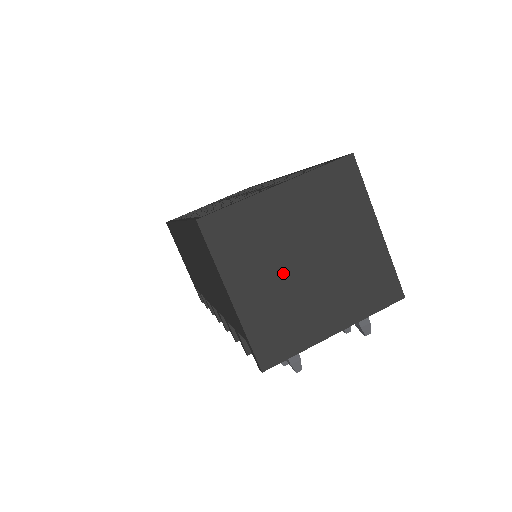
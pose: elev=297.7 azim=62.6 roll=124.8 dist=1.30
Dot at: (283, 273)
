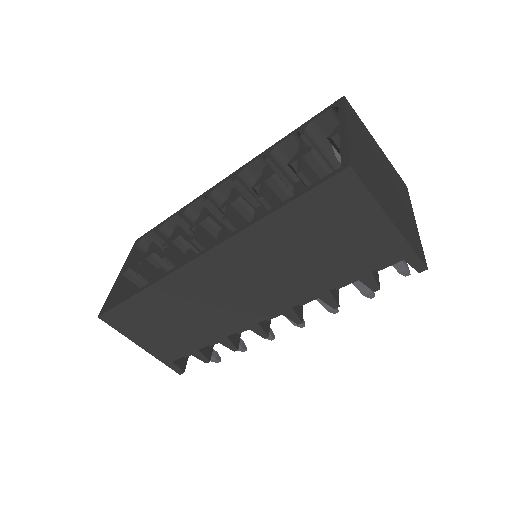
Dot at: (386, 191)
